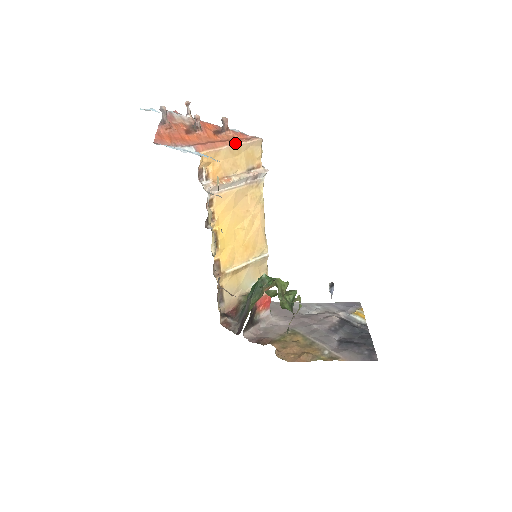
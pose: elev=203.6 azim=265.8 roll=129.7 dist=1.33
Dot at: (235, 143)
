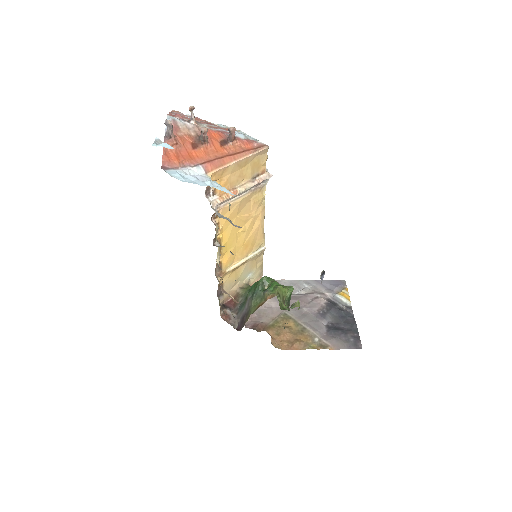
Dot at: (243, 156)
